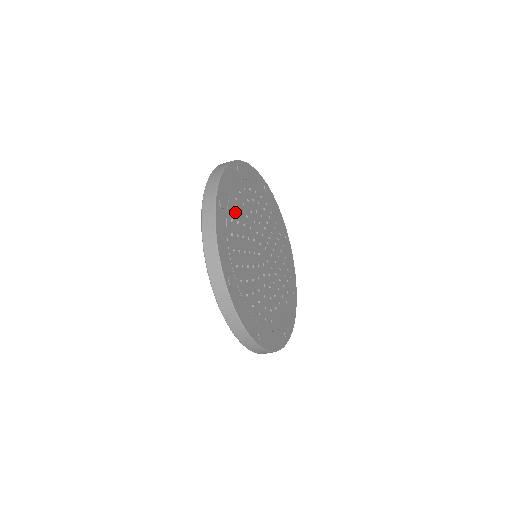
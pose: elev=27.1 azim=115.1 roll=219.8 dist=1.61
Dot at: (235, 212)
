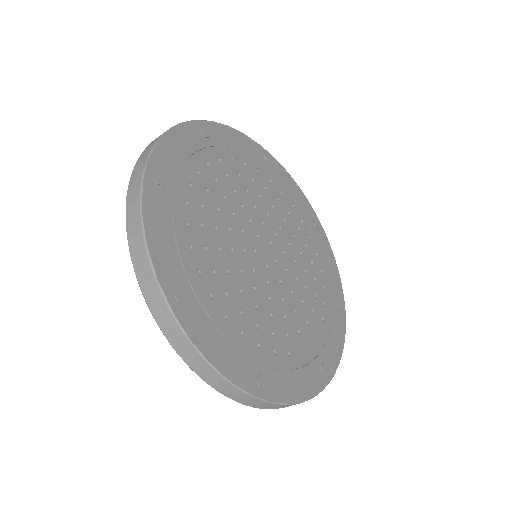
Dot at: (195, 191)
